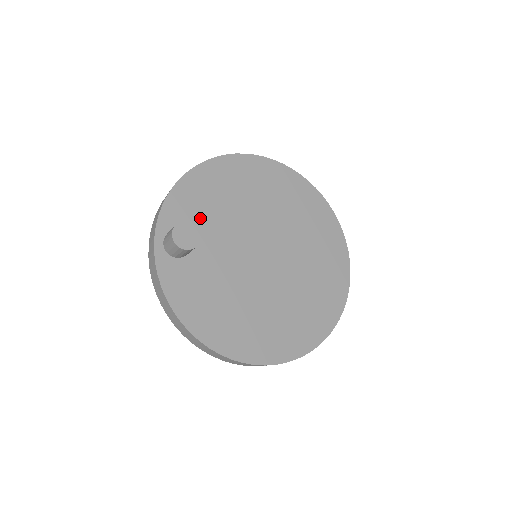
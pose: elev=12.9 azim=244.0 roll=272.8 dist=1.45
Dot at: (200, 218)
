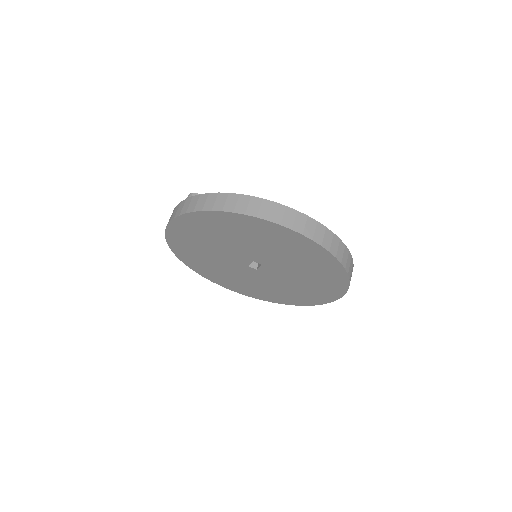
Dot at: occluded
